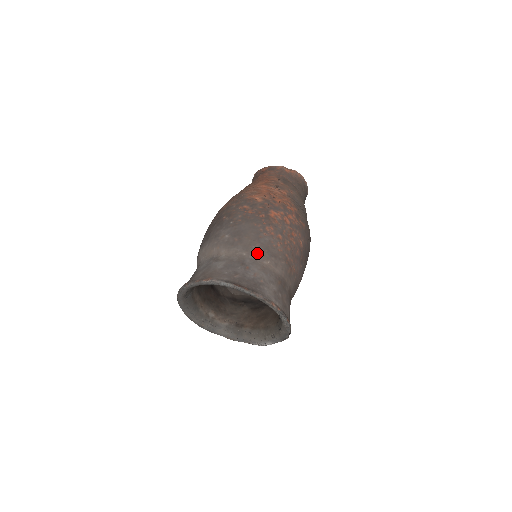
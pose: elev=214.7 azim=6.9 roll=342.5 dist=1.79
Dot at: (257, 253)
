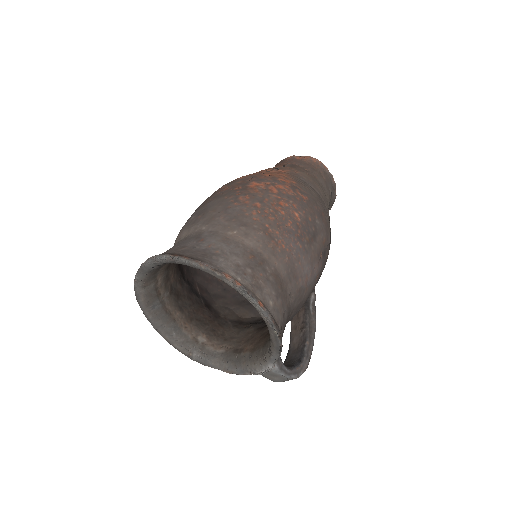
Dot at: (220, 224)
